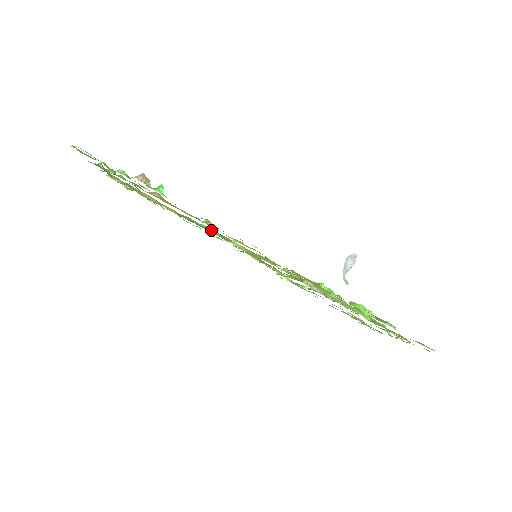
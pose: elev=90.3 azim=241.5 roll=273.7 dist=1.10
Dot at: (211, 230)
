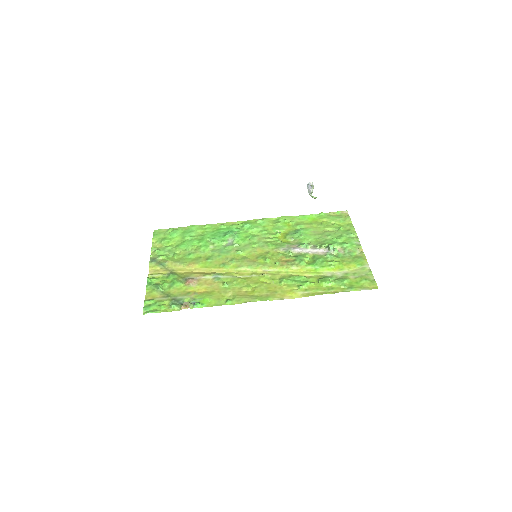
Dot at: (225, 266)
